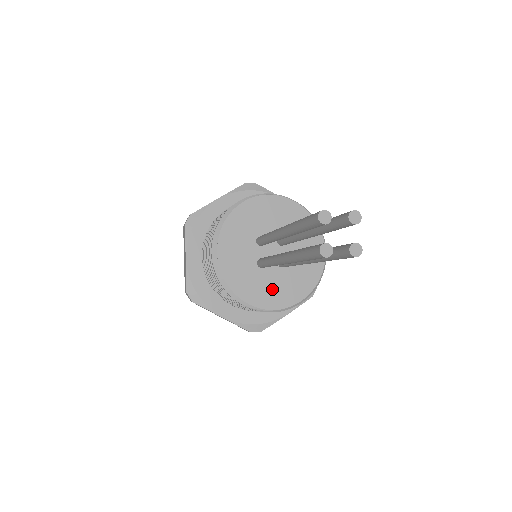
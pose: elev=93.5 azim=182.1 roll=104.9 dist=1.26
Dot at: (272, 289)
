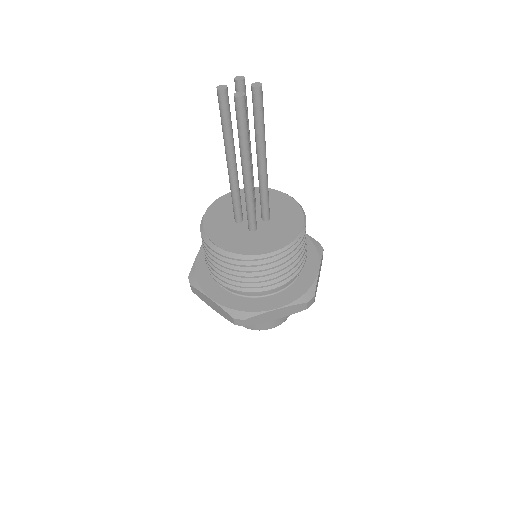
Dot at: (276, 234)
